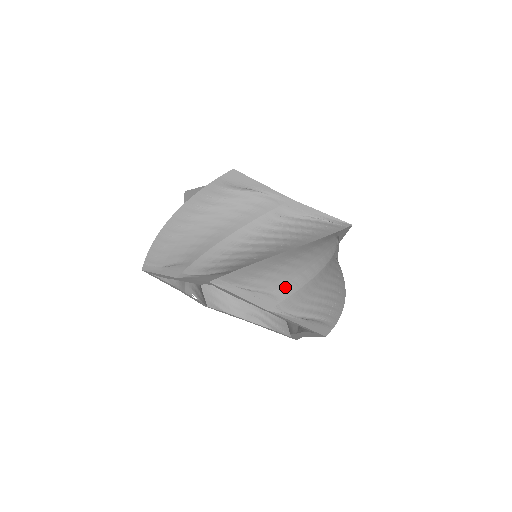
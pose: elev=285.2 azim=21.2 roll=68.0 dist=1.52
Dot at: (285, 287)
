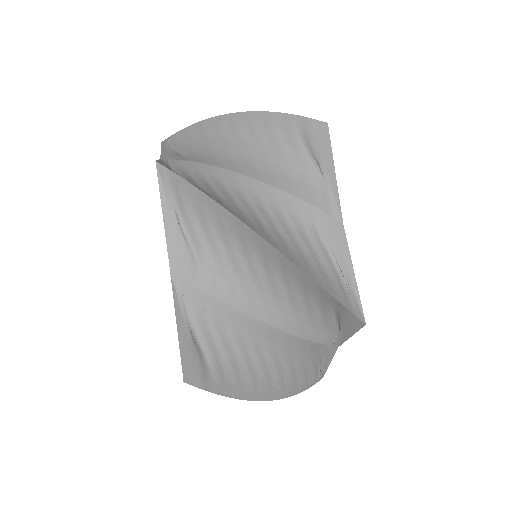
Dot at: (218, 280)
